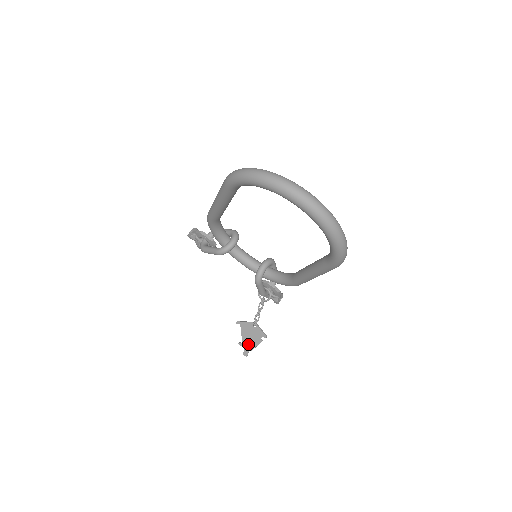
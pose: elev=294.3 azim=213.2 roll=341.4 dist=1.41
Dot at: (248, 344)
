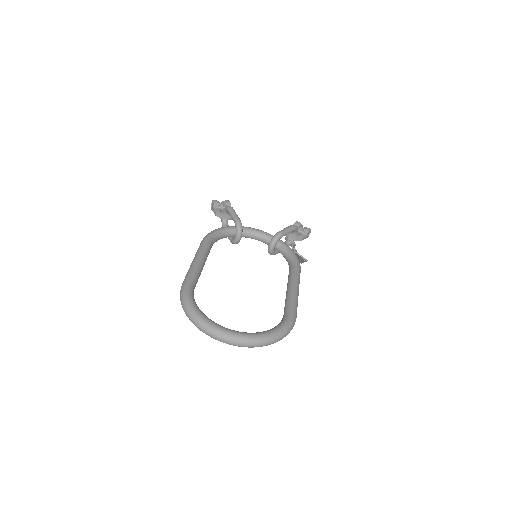
Dot at: occluded
